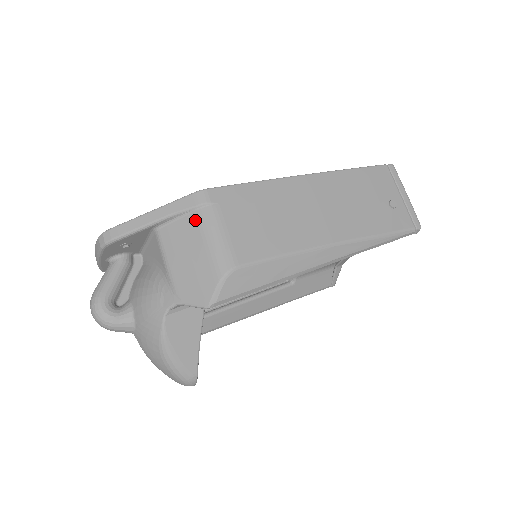
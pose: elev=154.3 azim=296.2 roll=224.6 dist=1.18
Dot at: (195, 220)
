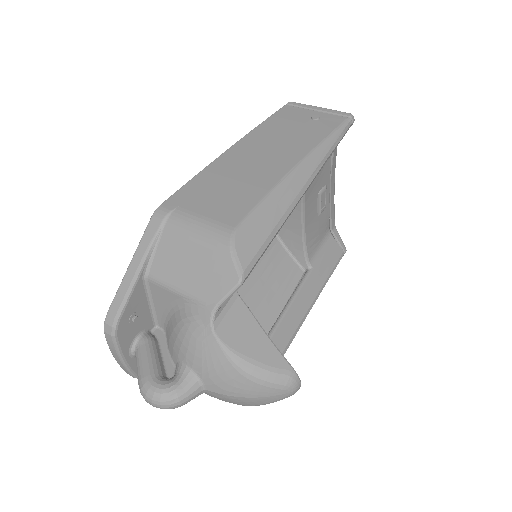
Dot at: (170, 234)
